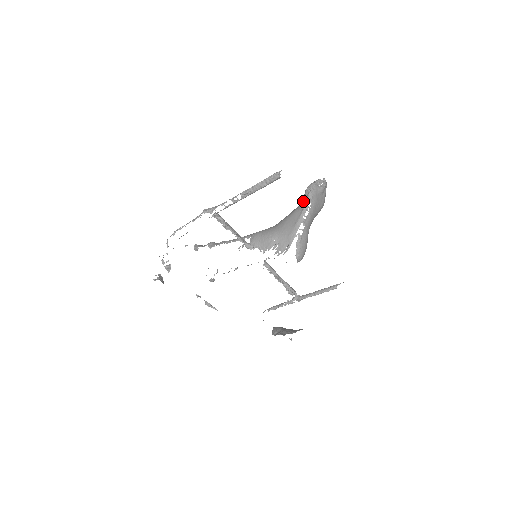
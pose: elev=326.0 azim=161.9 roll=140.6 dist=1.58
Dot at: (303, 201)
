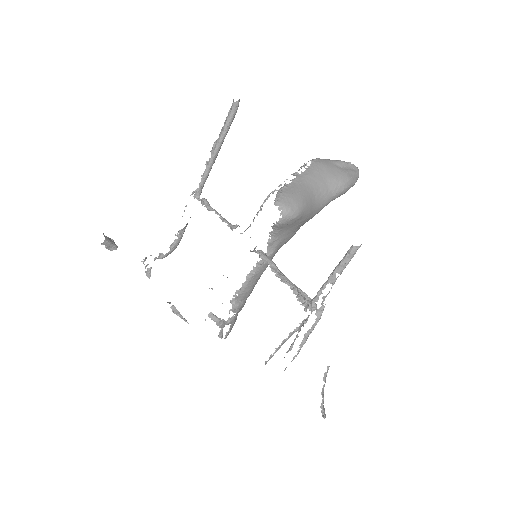
Dot at: occluded
